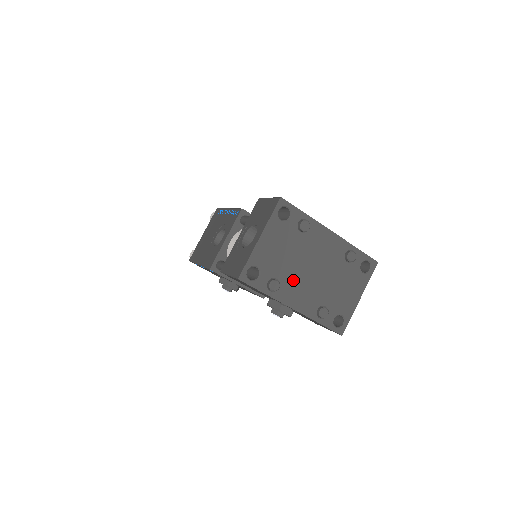
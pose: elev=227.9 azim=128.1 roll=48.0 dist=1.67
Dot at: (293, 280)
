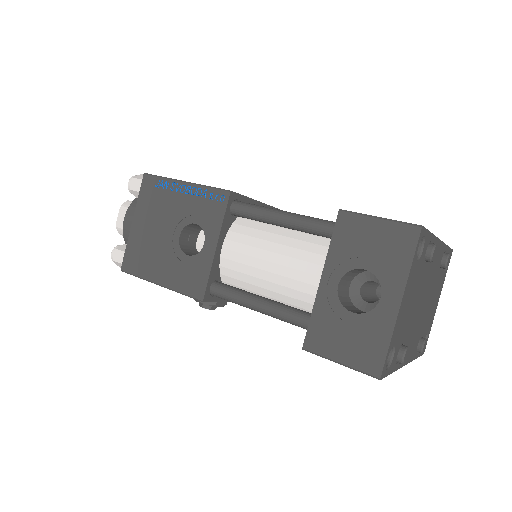
Dot at: (411, 331)
